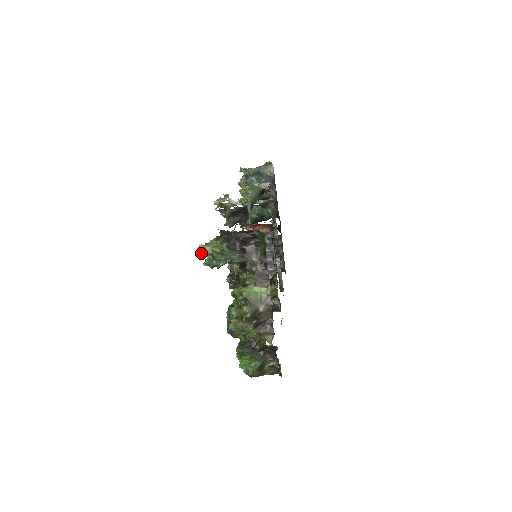
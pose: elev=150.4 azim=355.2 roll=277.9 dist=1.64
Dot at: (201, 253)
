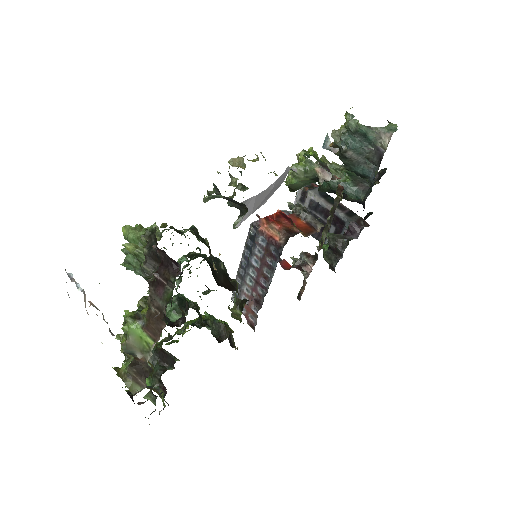
Dot at: (124, 235)
